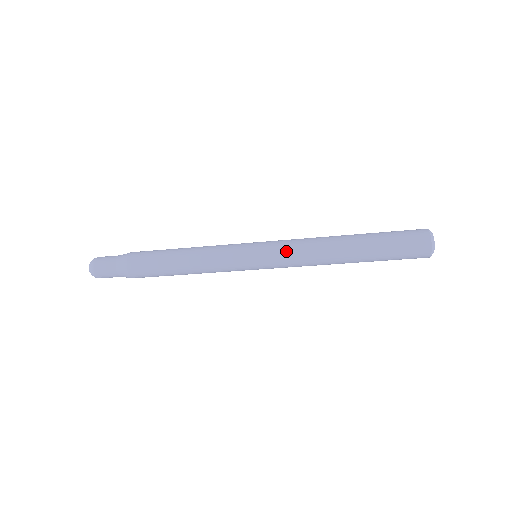
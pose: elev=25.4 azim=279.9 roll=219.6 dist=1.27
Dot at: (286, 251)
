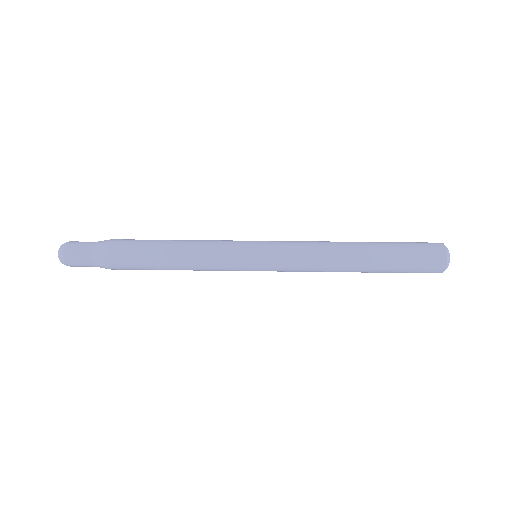
Dot at: occluded
